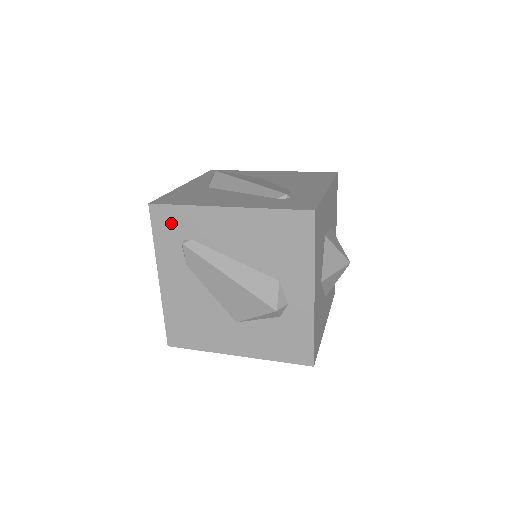
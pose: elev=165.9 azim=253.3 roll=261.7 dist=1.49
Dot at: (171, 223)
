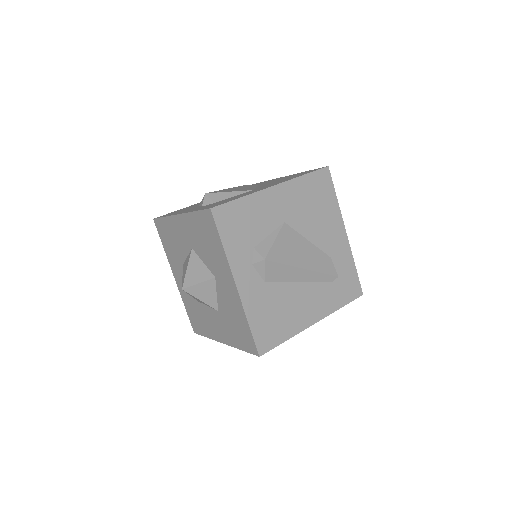
Dot at: occluded
